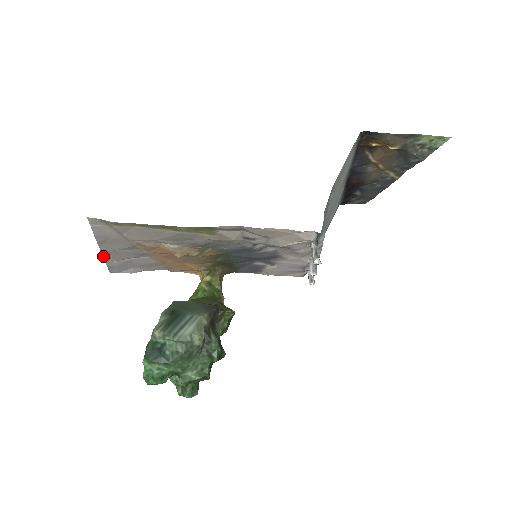
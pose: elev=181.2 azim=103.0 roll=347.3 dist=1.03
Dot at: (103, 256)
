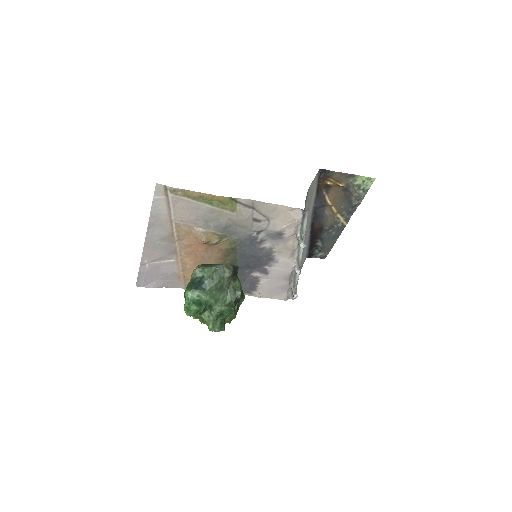
Dot at: (143, 252)
